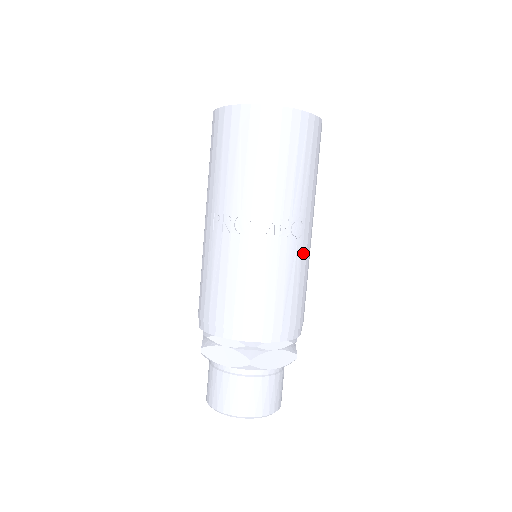
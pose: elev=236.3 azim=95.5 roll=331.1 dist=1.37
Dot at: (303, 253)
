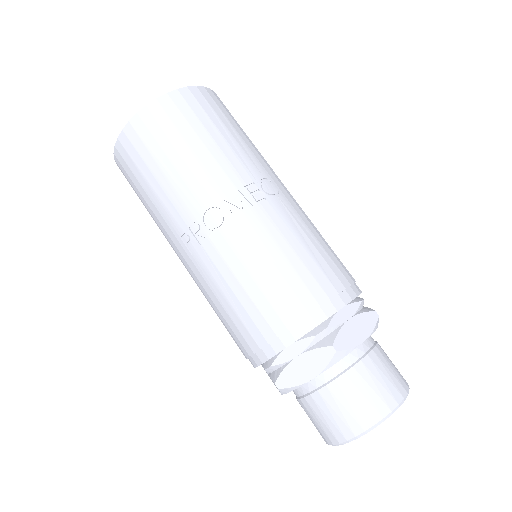
Dot at: (294, 208)
